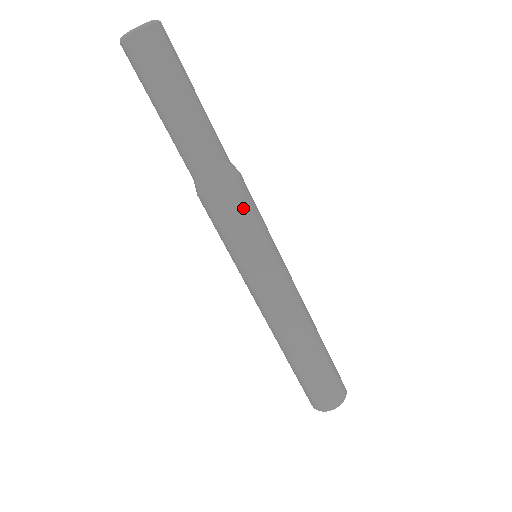
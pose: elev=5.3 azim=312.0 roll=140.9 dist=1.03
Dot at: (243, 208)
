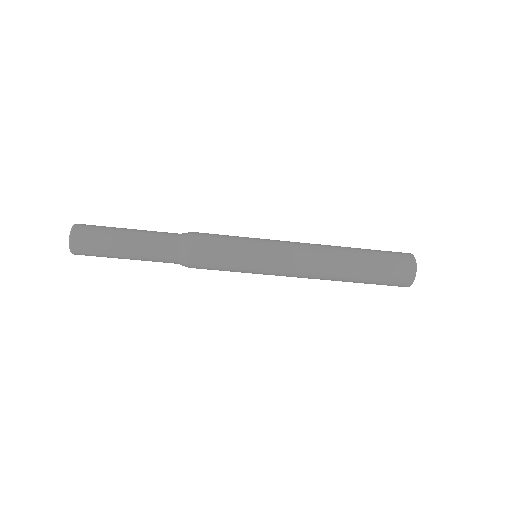
Dot at: (211, 257)
